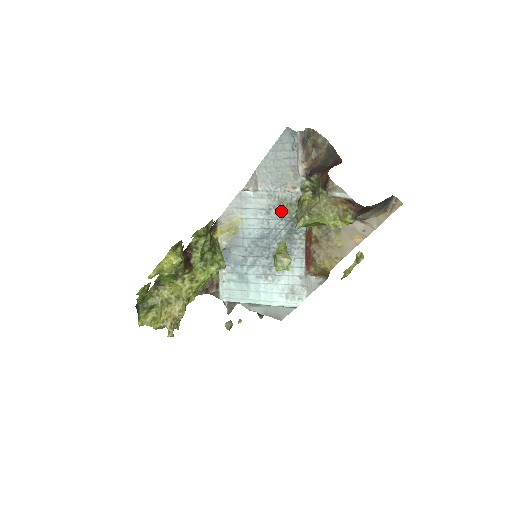
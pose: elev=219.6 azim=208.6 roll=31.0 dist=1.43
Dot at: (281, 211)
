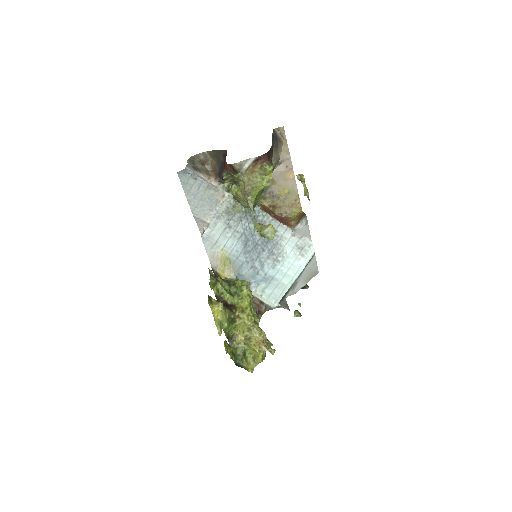
Dot at: (235, 217)
